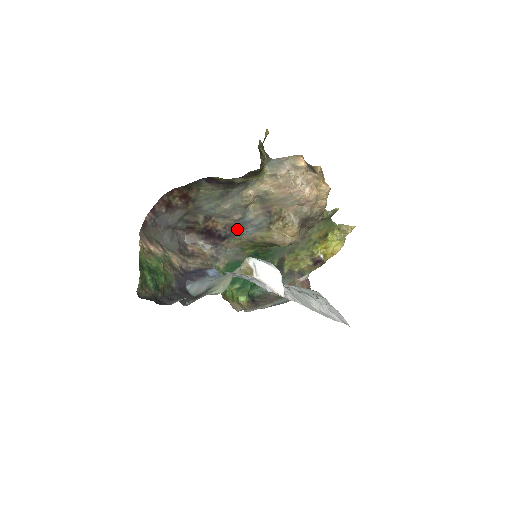
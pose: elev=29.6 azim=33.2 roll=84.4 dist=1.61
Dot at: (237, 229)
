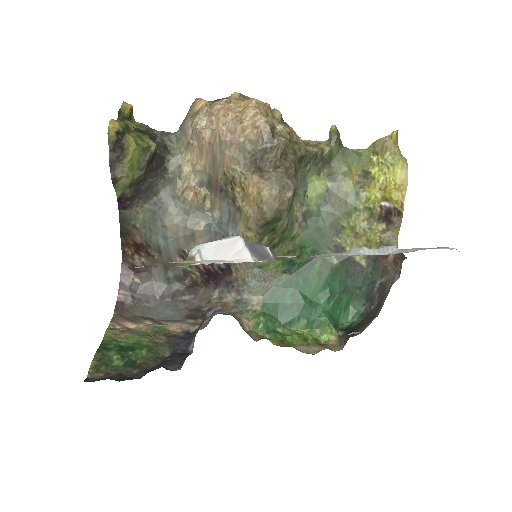
Dot at: occluded
